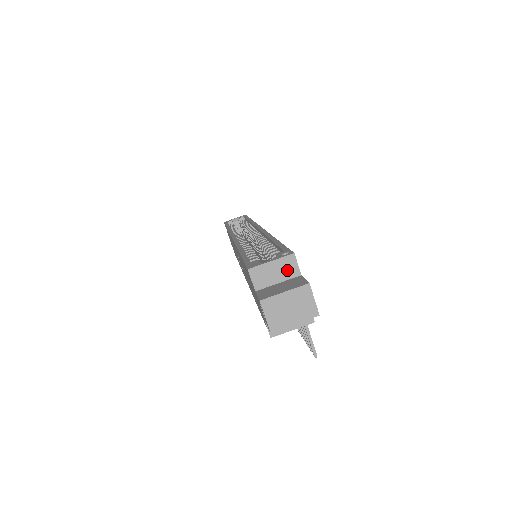
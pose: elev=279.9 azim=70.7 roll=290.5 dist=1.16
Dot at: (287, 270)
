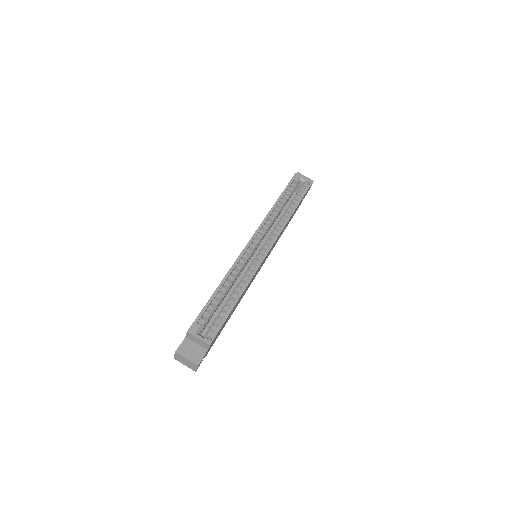
Dot at: (203, 345)
